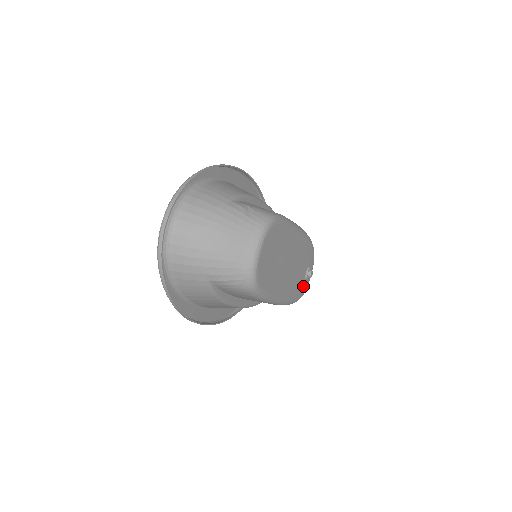
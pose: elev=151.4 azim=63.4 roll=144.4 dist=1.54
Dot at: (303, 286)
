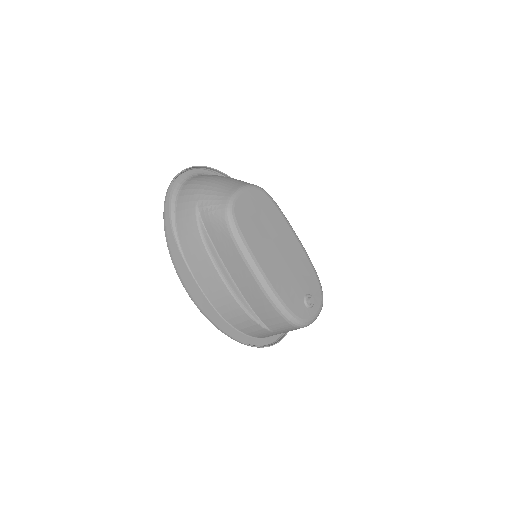
Dot at: (300, 307)
